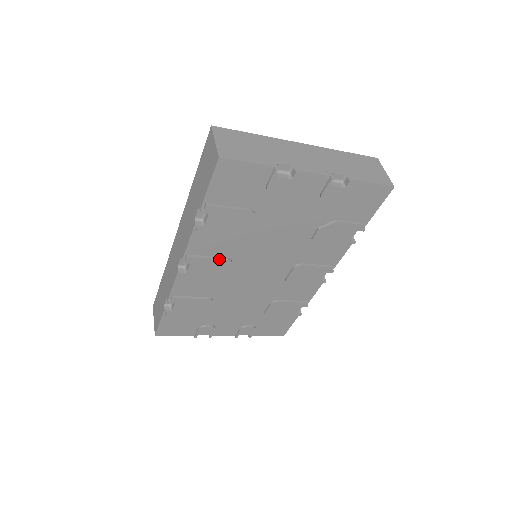
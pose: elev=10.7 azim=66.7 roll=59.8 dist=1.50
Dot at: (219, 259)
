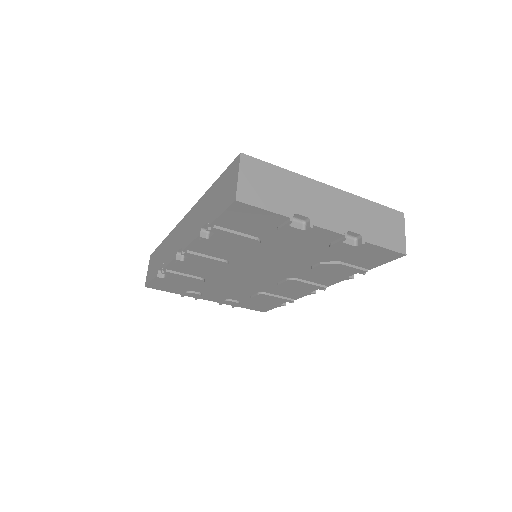
Dot at: (217, 260)
